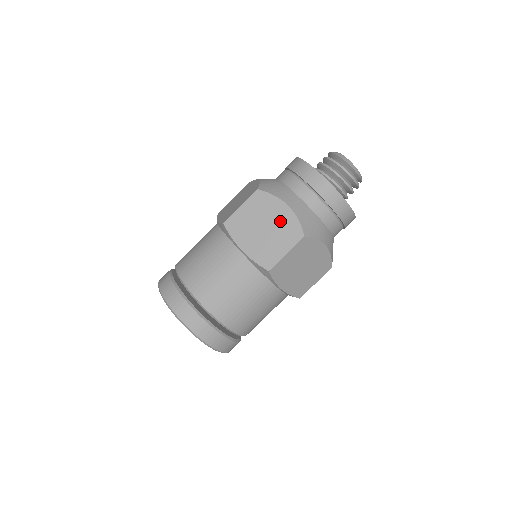
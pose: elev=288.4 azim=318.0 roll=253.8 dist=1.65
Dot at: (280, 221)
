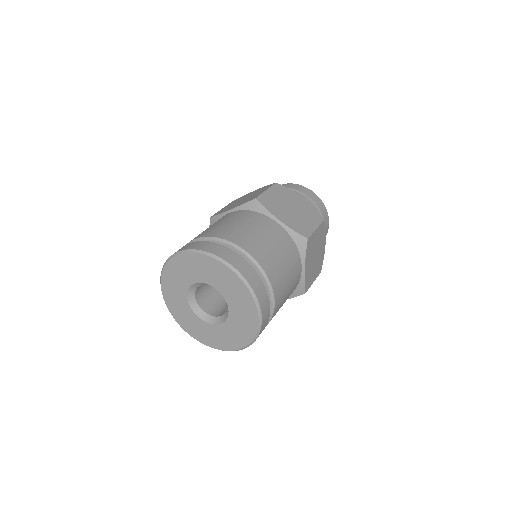
Dot at: (302, 206)
